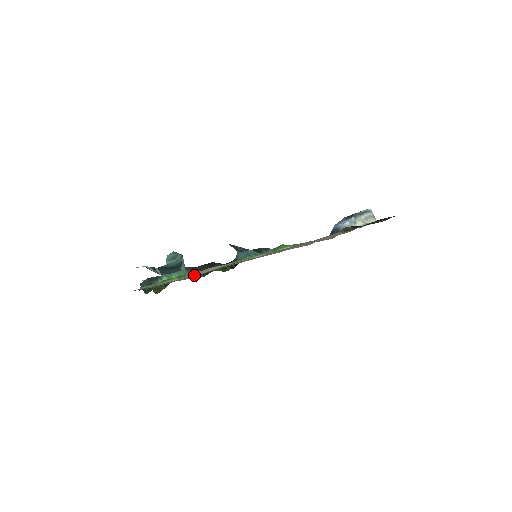
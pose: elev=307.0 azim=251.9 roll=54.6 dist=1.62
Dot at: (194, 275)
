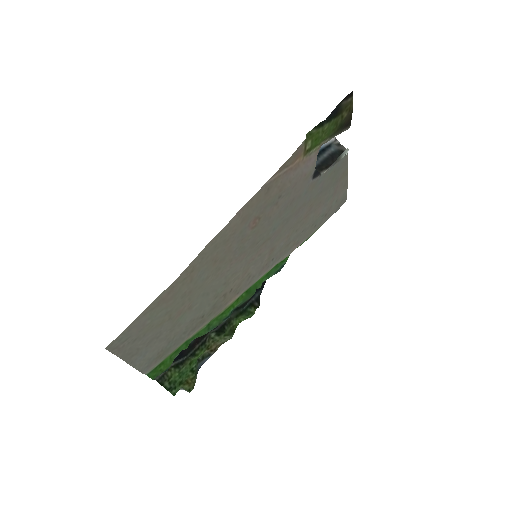
Dot at: (183, 300)
